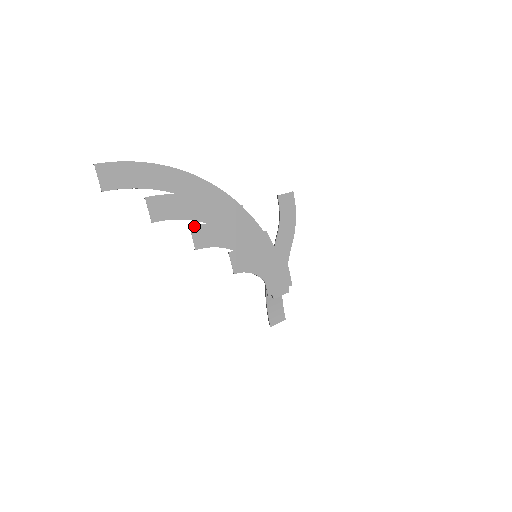
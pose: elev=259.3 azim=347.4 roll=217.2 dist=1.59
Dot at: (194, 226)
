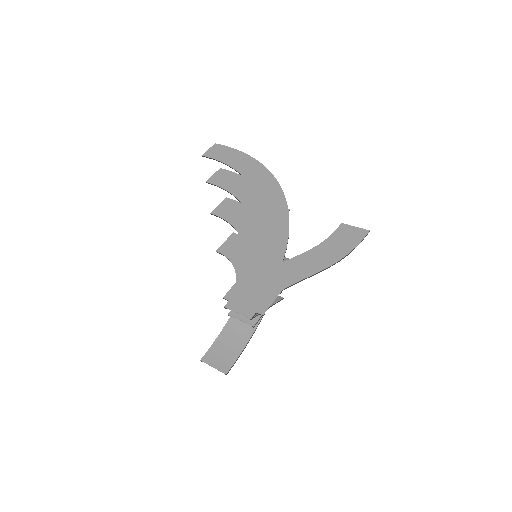
Dot at: (230, 199)
